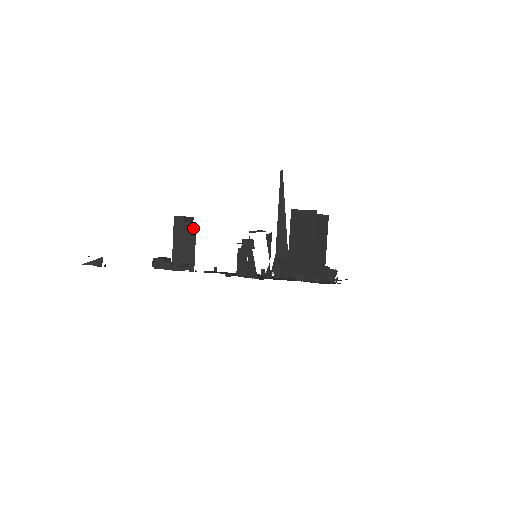
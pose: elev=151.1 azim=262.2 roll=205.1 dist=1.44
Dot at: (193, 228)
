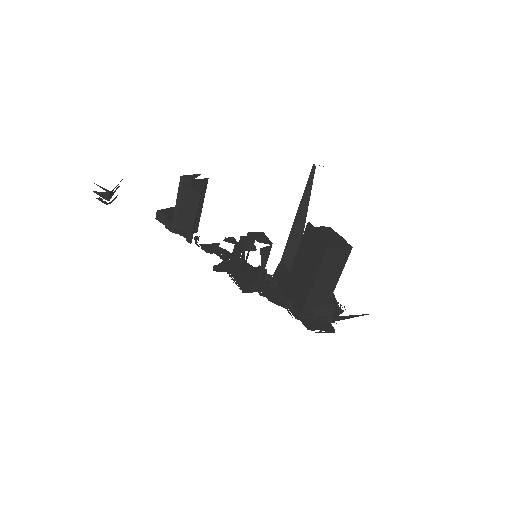
Dot at: (197, 198)
